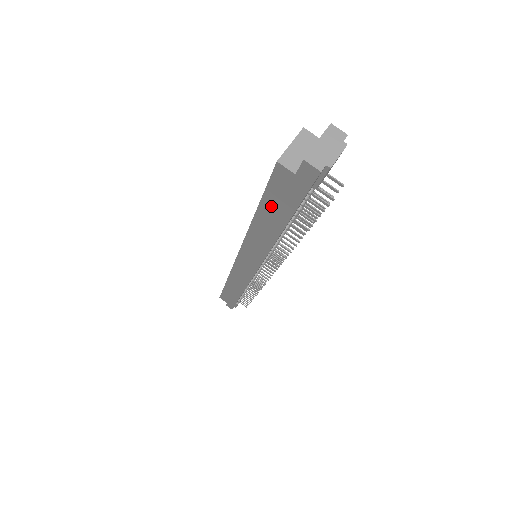
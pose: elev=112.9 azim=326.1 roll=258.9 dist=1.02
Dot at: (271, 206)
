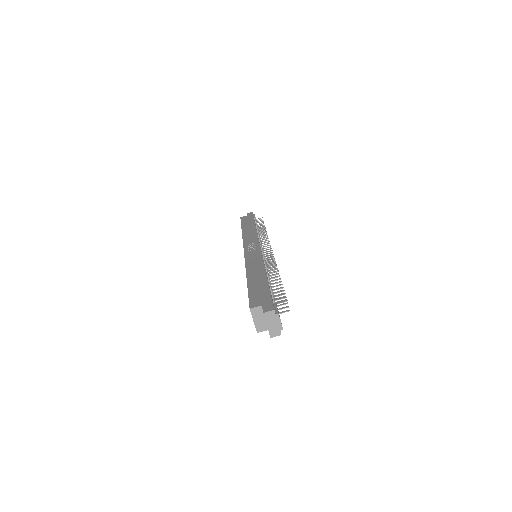
Dot at: occluded
